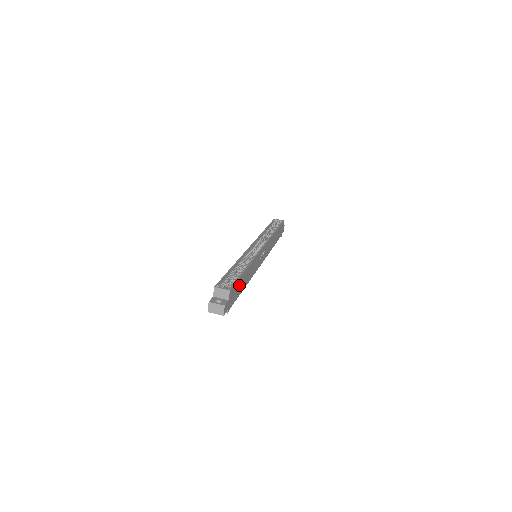
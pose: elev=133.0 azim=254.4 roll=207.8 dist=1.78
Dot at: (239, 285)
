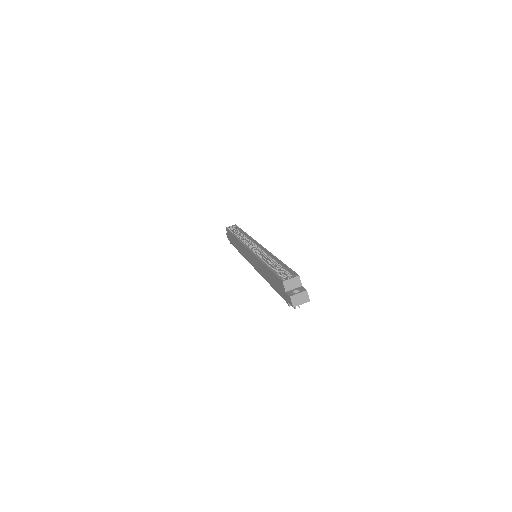
Dot at: occluded
